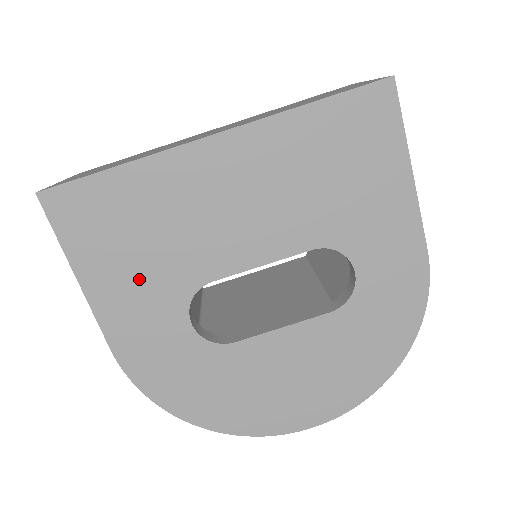
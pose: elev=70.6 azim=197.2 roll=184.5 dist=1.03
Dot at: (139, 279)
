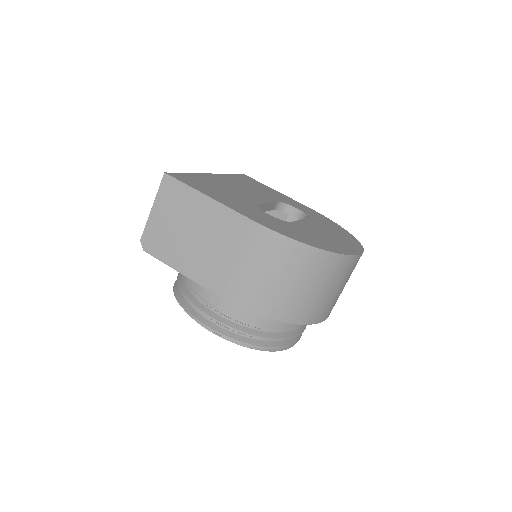
Dot at: (232, 200)
